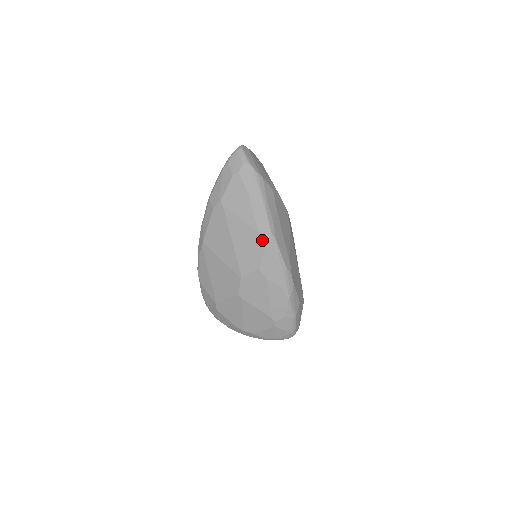
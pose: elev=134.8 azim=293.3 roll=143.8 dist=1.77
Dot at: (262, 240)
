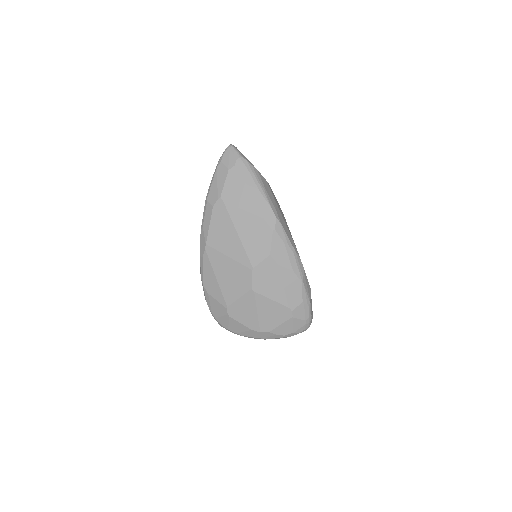
Dot at: (268, 226)
